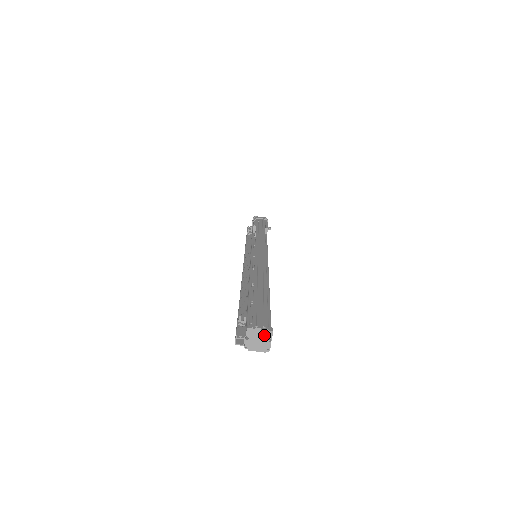
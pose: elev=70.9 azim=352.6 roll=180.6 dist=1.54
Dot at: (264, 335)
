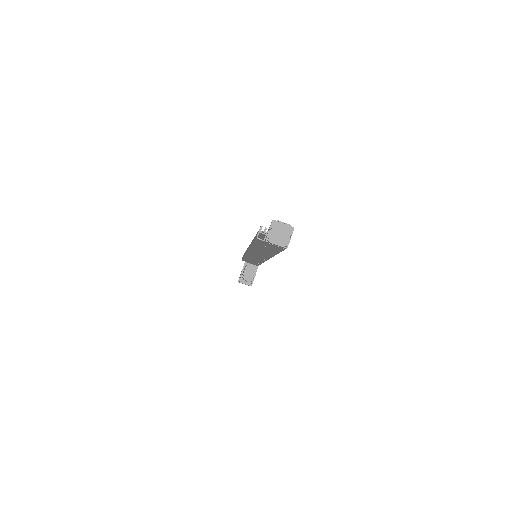
Dot at: (286, 230)
